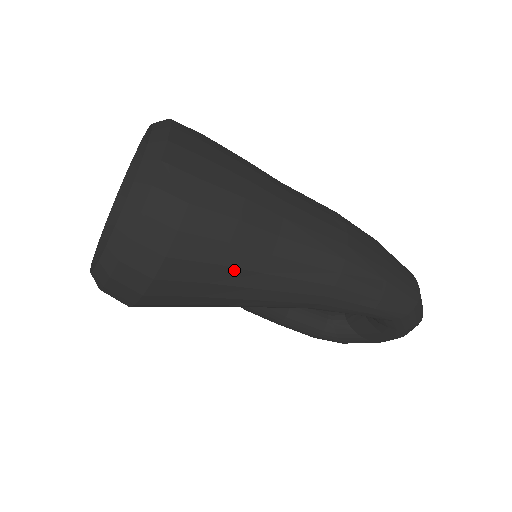
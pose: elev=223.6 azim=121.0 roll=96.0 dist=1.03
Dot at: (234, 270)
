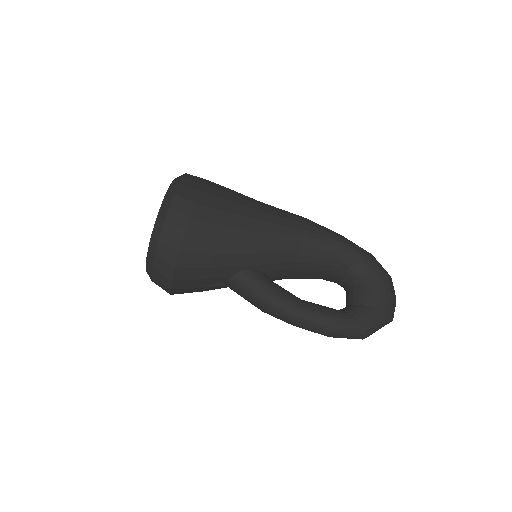
Dot at: (243, 199)
